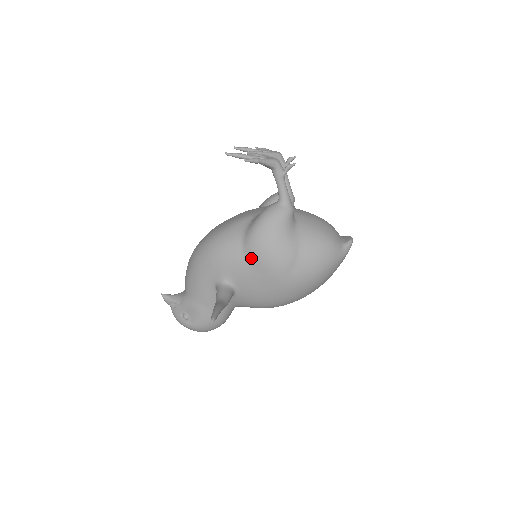
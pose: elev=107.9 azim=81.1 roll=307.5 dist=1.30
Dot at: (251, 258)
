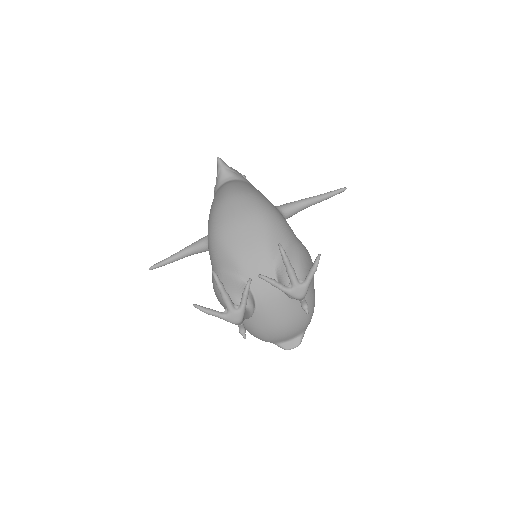
Dot at: occluded
